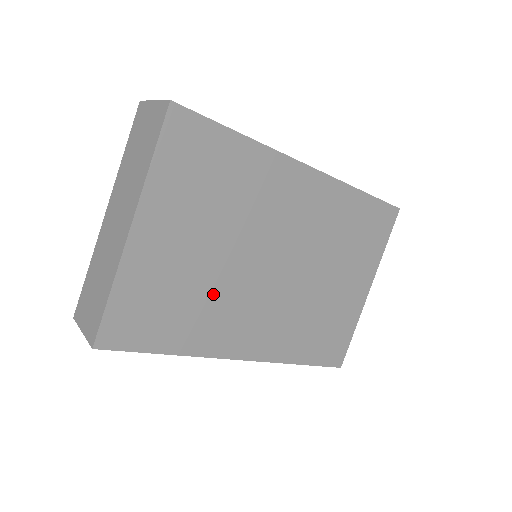
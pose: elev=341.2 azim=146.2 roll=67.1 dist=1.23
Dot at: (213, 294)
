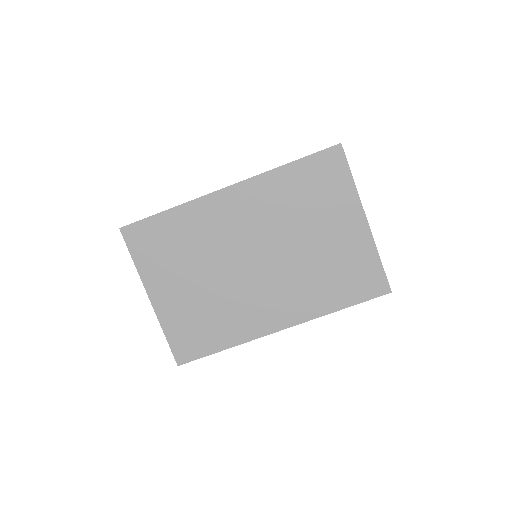
Dot at: (224, 303)
